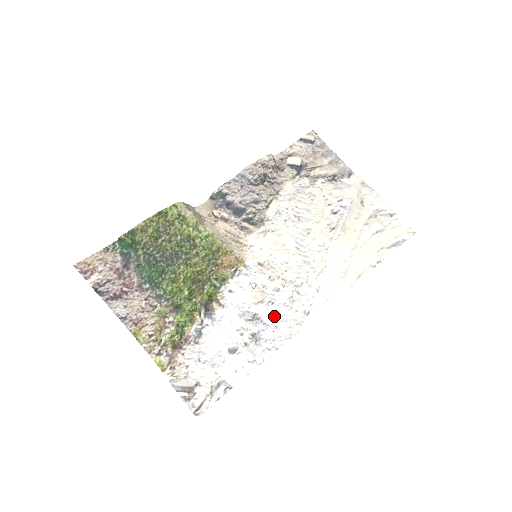
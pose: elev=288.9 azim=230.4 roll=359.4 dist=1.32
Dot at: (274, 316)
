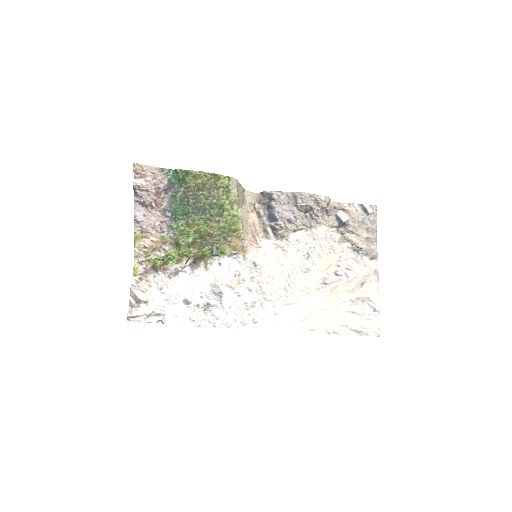
Dot at: (232, 304)
